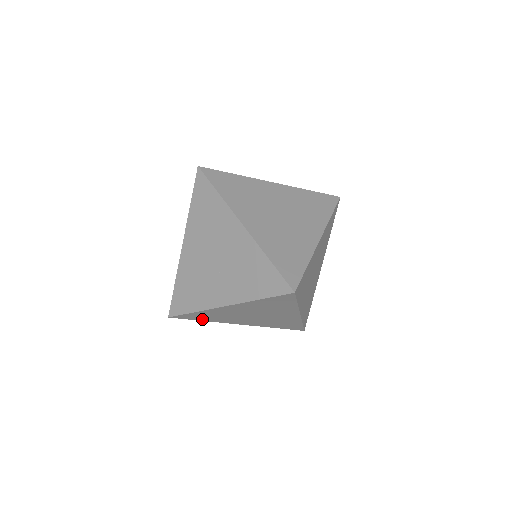
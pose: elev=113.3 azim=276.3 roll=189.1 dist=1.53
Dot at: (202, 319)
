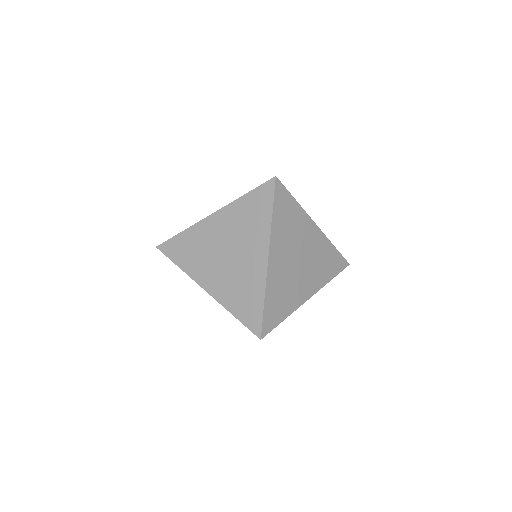
Dot at: (180, 260)
